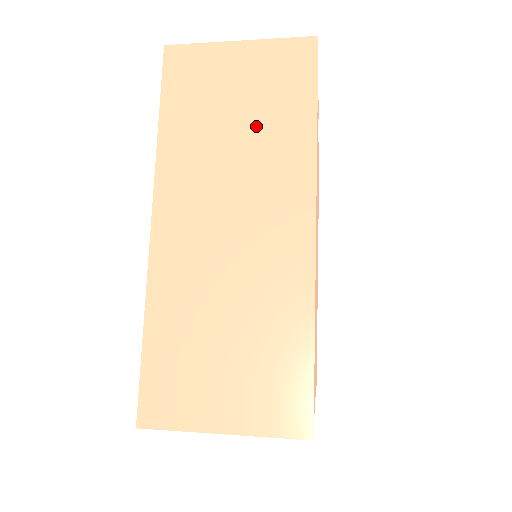
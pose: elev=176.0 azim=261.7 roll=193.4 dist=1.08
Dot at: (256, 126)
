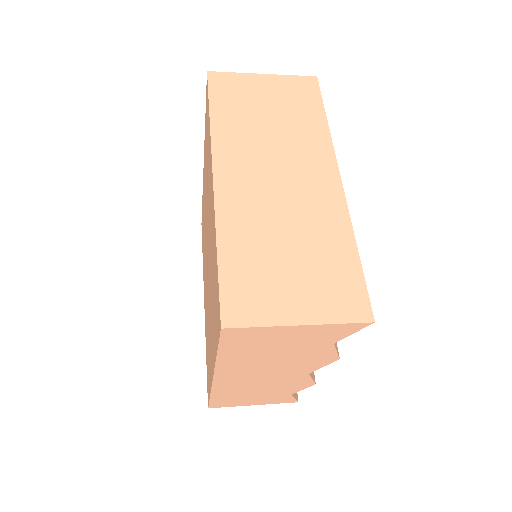
Dot at: (285, 121)
